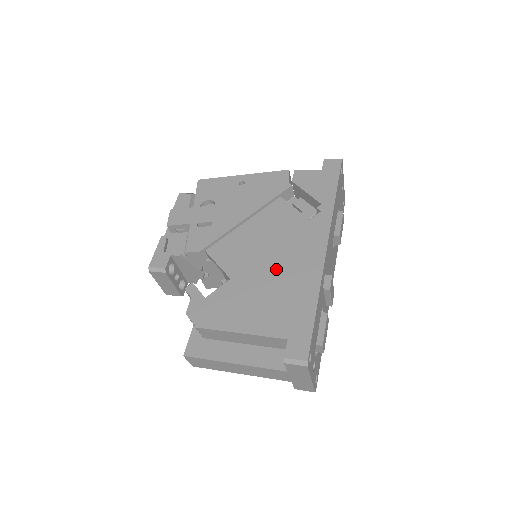
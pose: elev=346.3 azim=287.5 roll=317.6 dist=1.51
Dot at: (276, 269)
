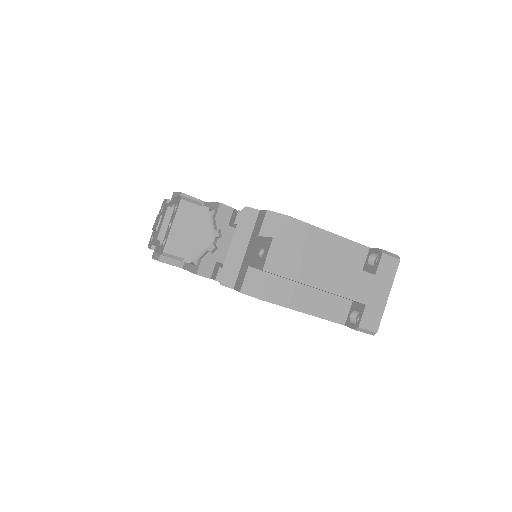
Dot at: occluded
